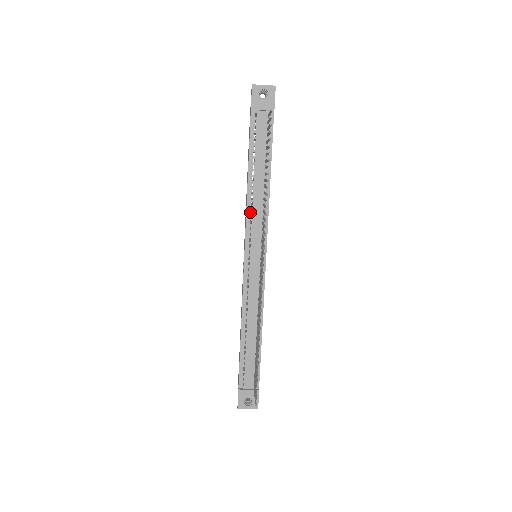
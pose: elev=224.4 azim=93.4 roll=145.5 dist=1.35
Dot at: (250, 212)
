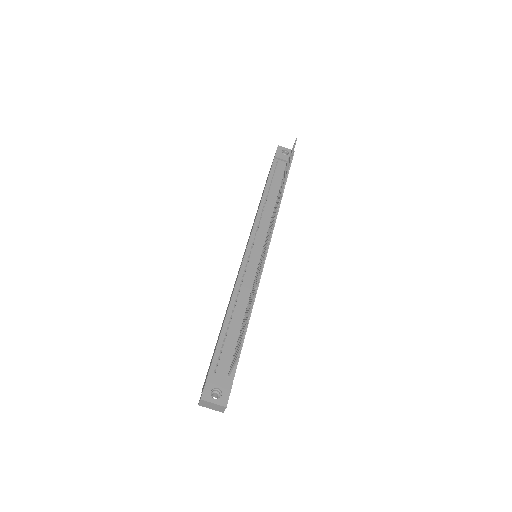
Dot at: (260, 215)
